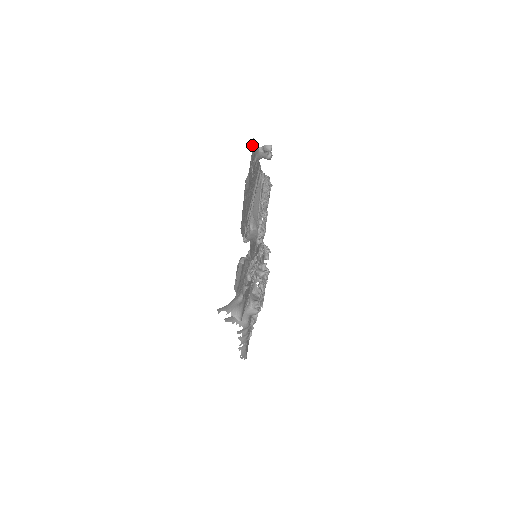
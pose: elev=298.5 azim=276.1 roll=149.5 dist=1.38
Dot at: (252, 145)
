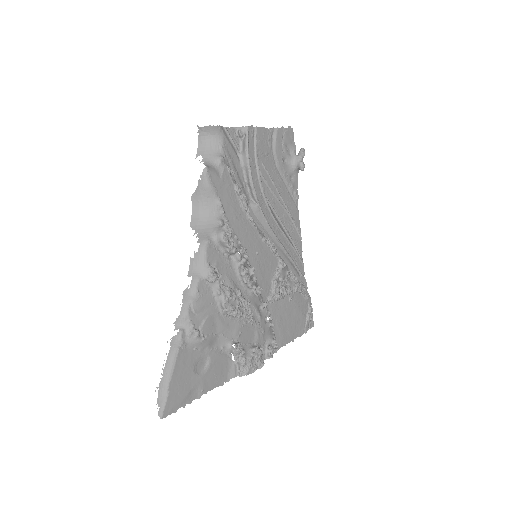
Dot at: (289, 127)
